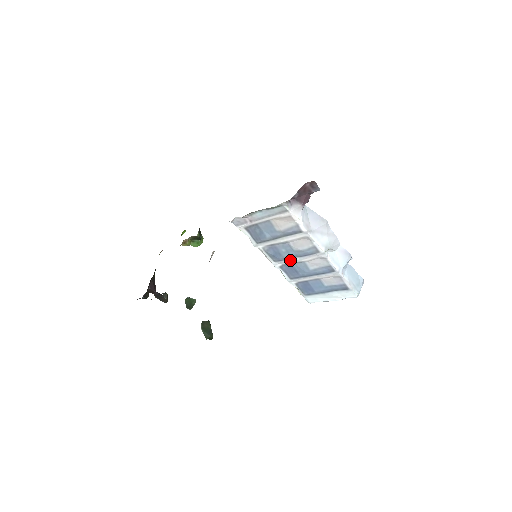
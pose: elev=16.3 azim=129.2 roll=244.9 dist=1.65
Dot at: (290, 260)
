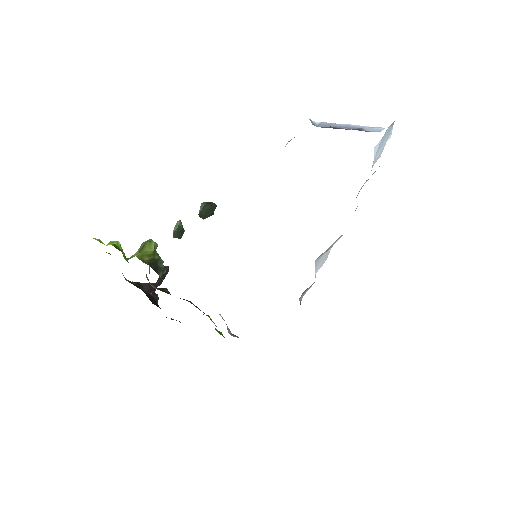
Dot at: occluded
